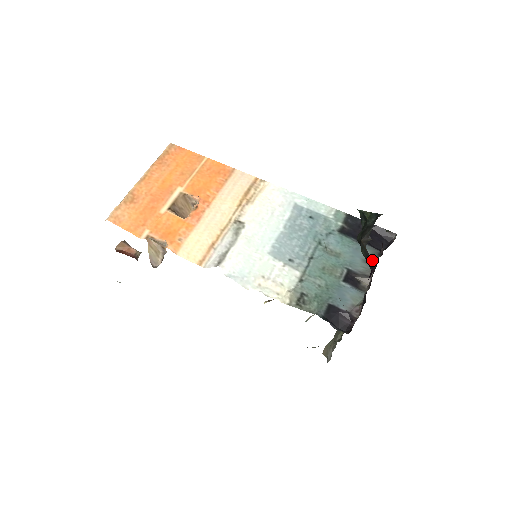
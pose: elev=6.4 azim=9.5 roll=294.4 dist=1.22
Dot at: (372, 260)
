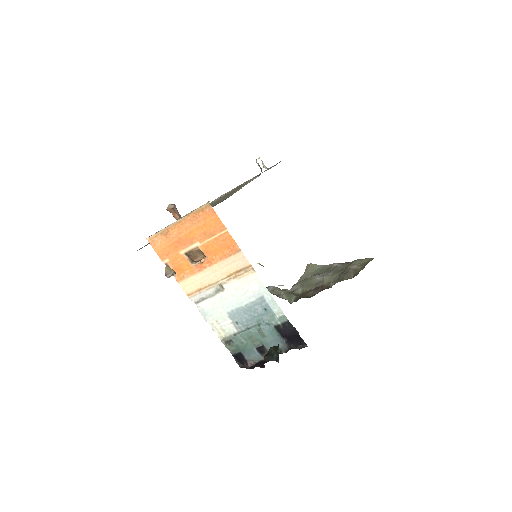
Dot at: (264, 365)
